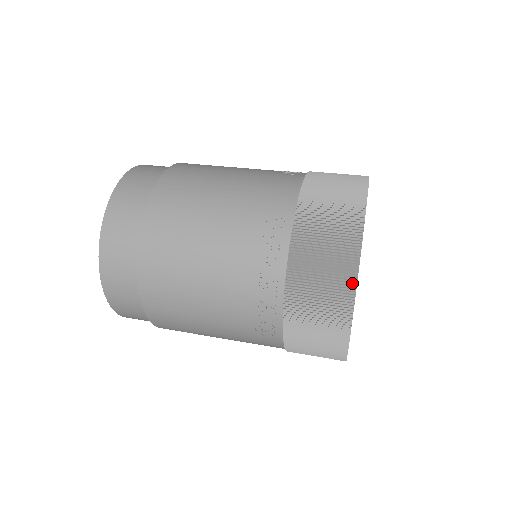
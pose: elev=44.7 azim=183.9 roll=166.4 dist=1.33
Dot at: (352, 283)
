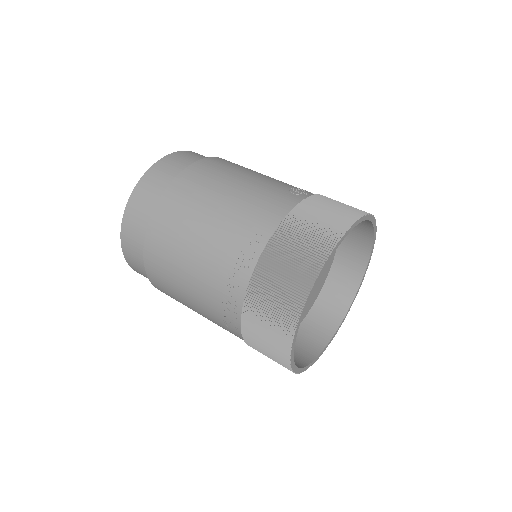
Dot at: (298, 310)
